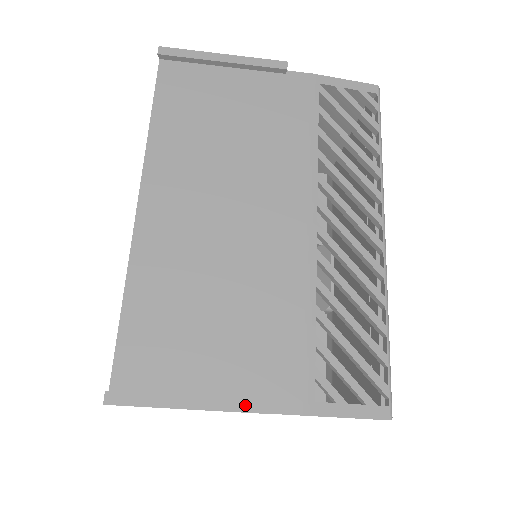
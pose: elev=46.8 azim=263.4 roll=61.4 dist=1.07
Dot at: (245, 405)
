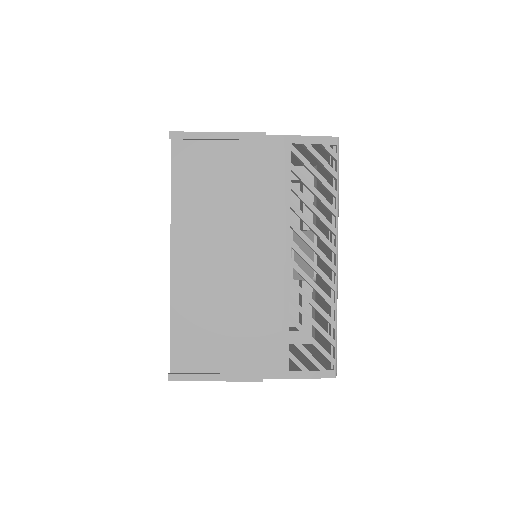
Dot at: (247, 378)
